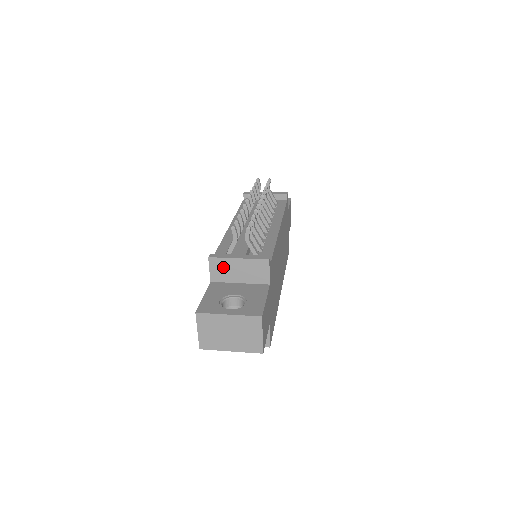
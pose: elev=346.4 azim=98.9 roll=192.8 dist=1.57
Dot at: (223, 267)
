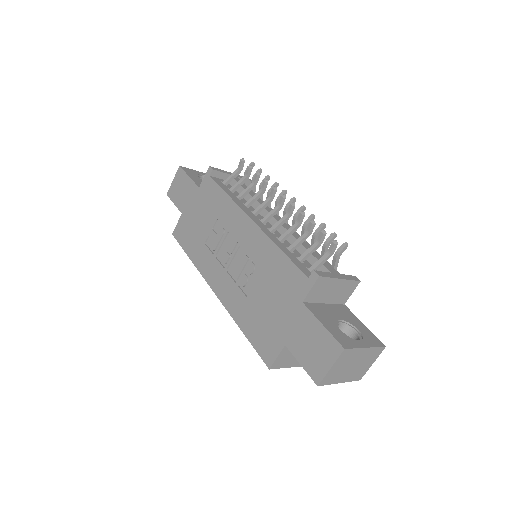
Dot at: (323, 287)
